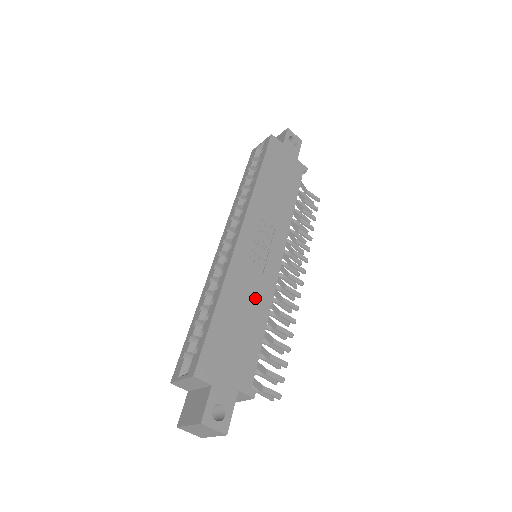
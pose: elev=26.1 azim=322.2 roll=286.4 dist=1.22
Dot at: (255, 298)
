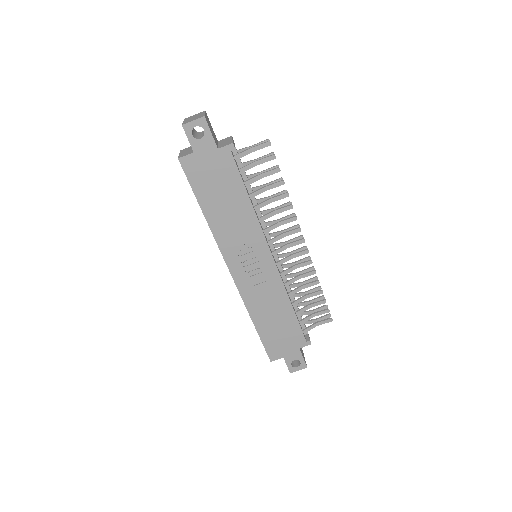
Dot at: (273, 300)
